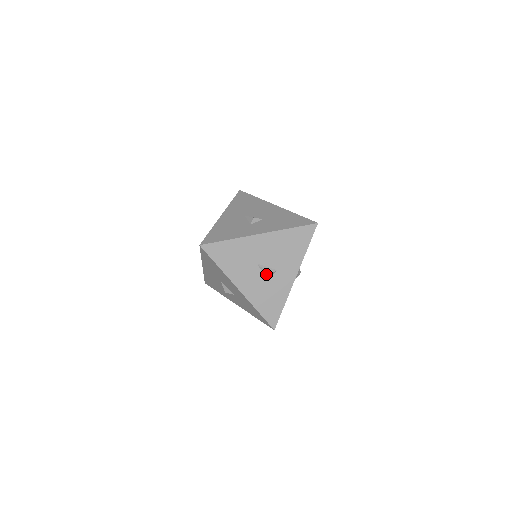
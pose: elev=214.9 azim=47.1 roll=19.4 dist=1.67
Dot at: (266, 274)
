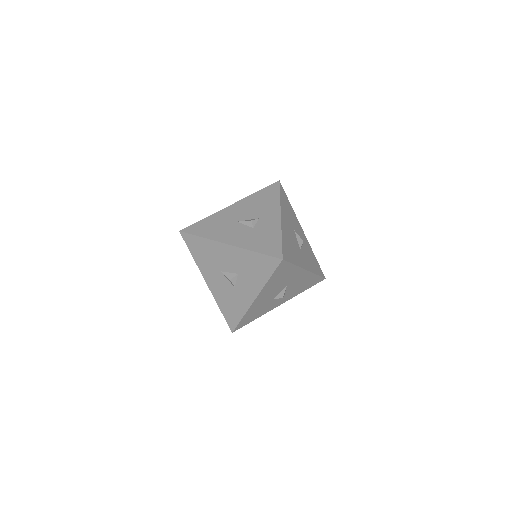
Dot at: (249, 223)
